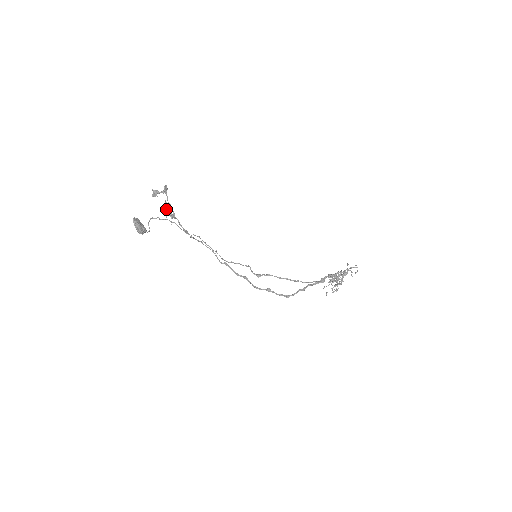
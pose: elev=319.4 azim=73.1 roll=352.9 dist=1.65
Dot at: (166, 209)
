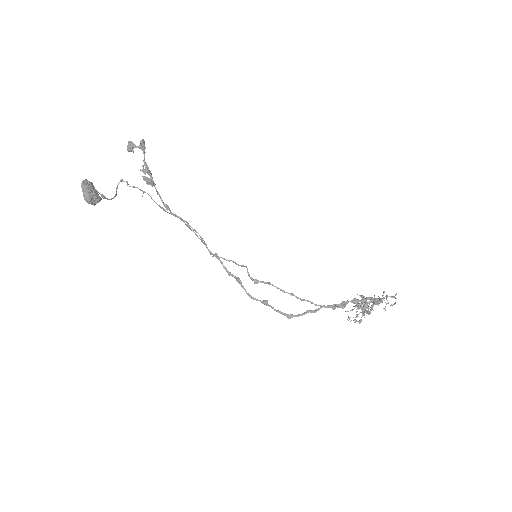
Dot at: (142, 171)
